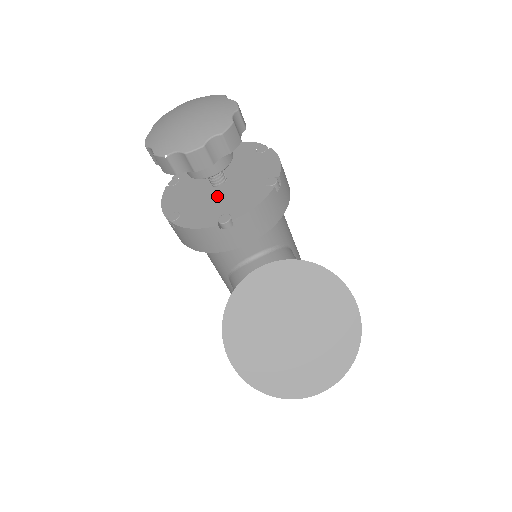
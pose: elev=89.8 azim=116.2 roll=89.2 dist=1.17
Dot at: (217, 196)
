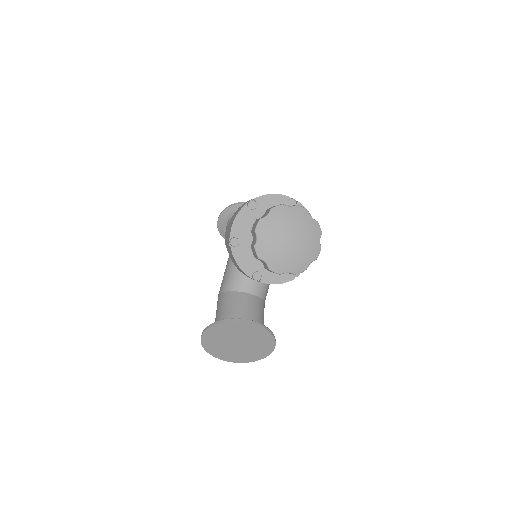
Dot at: occluded
